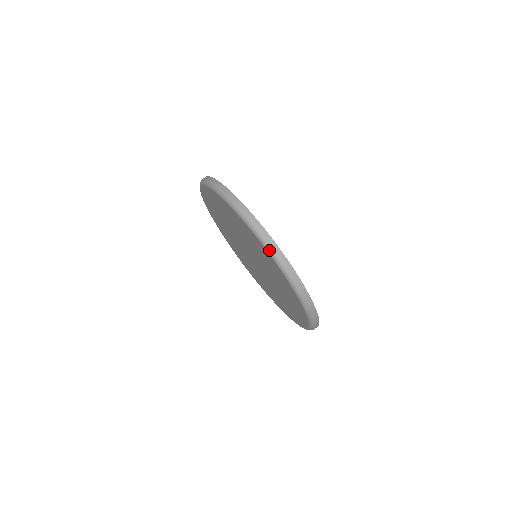
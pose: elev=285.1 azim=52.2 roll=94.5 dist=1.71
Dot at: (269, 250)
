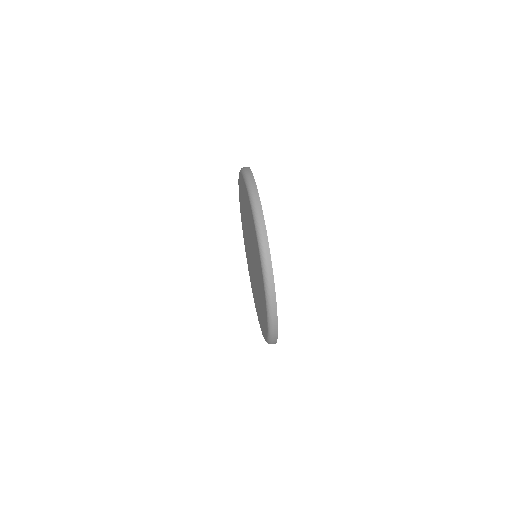
Dot at: (269, 316)
